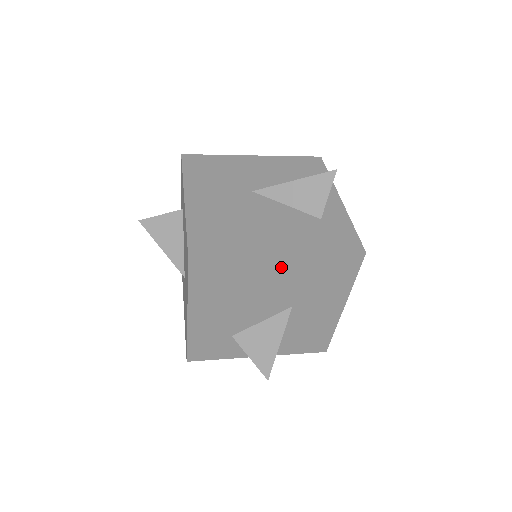
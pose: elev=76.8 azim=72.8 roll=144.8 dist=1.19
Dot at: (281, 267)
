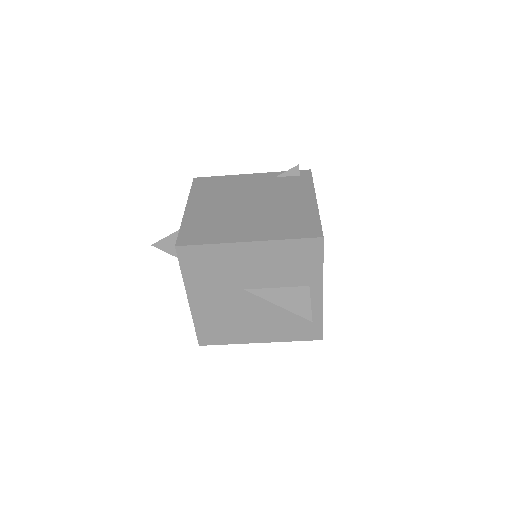
Dot at: occluded
